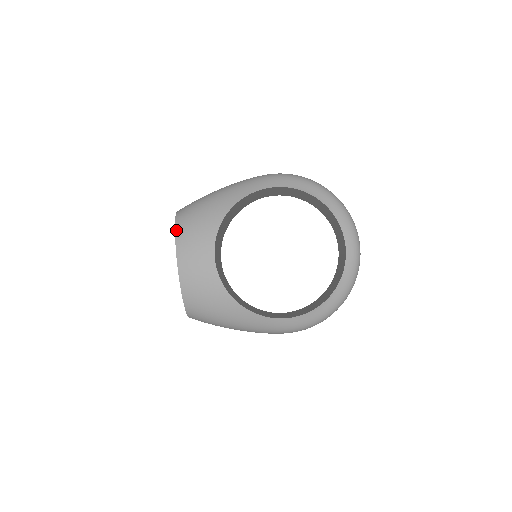
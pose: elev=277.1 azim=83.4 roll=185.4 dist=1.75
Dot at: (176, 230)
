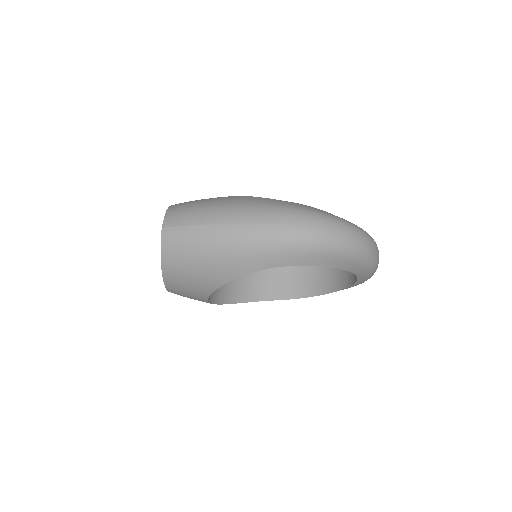
Dot at: (163, 272)
